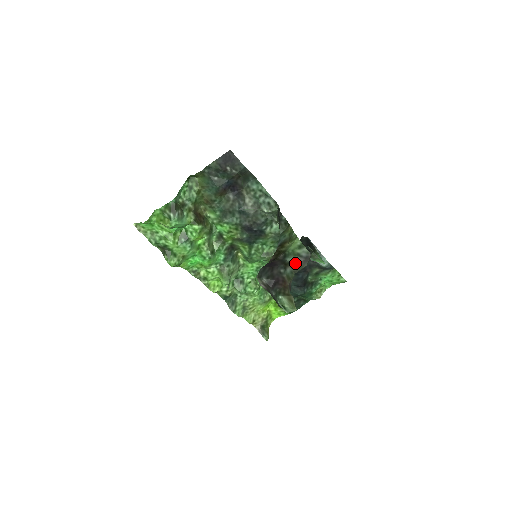
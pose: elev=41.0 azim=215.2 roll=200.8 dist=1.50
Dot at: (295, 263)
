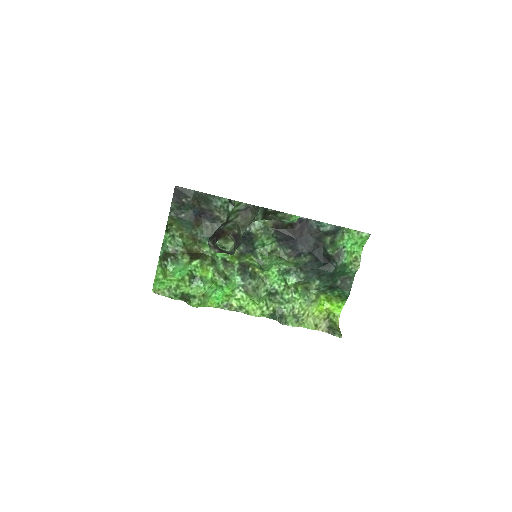
Dot at: (236, 218)
